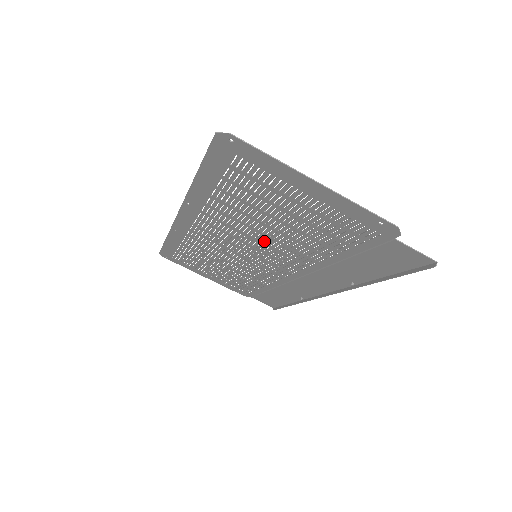
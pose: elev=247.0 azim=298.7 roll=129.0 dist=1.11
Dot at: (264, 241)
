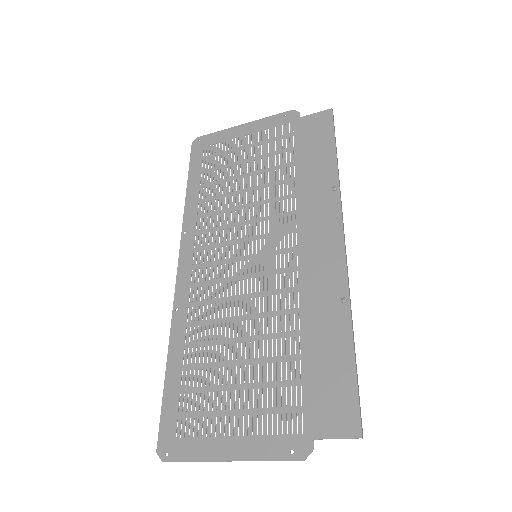
Dot at: (247, 302)
